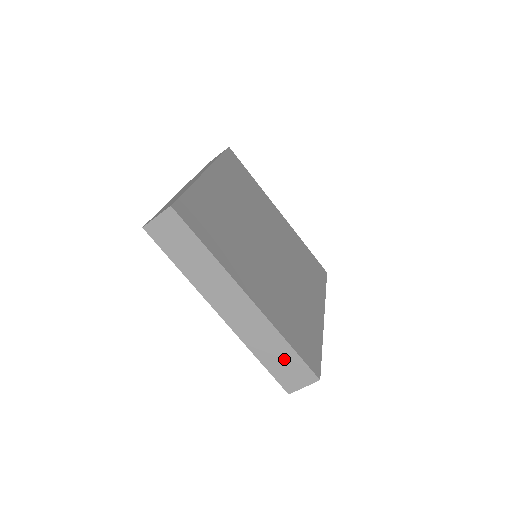
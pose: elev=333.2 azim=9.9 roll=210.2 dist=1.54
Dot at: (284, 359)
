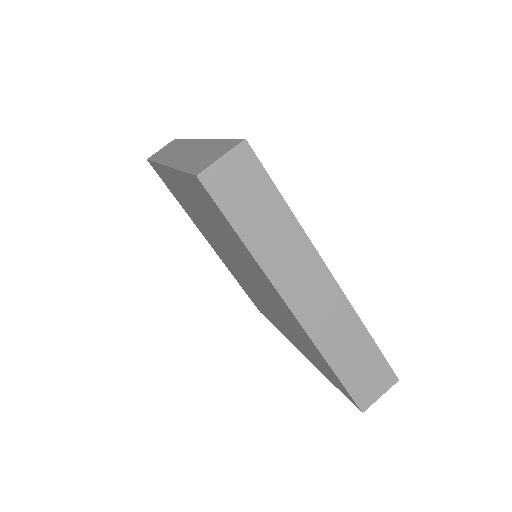
Dot at: (363, 360)
